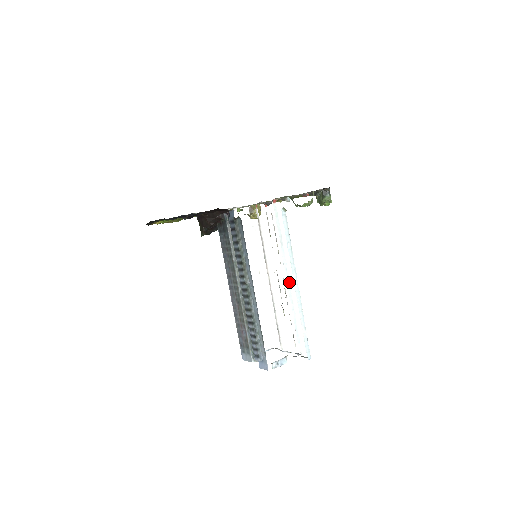
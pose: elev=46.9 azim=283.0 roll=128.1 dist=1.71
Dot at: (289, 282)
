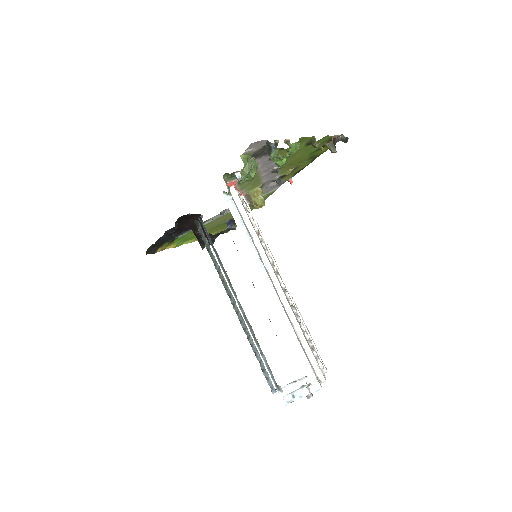
Dot at: (278, 283)
